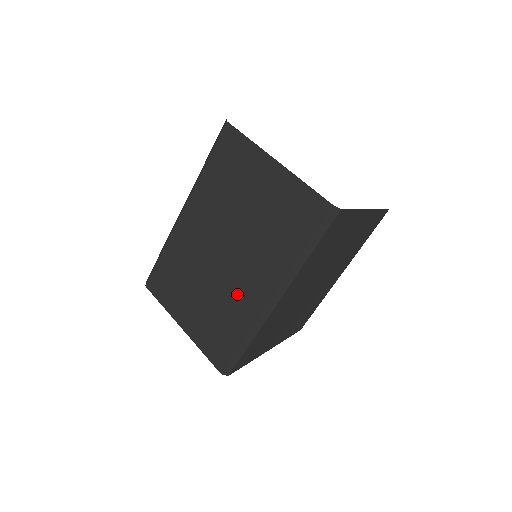
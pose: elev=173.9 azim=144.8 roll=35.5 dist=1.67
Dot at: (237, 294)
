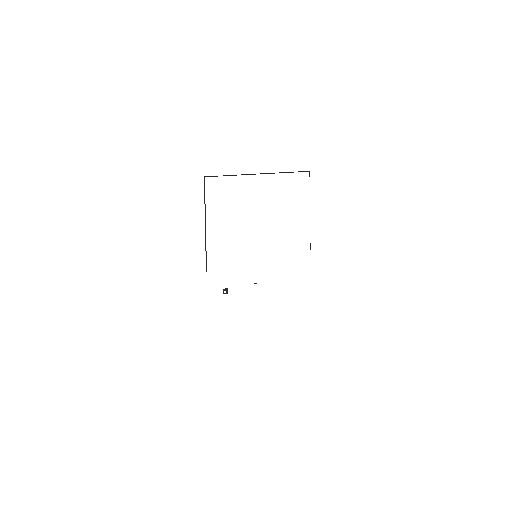
Dot at: occluded
